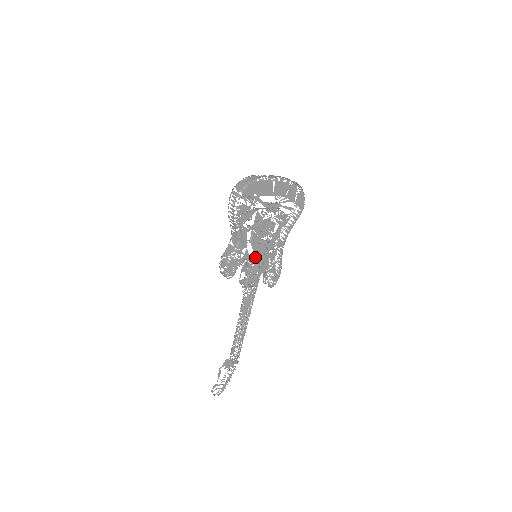
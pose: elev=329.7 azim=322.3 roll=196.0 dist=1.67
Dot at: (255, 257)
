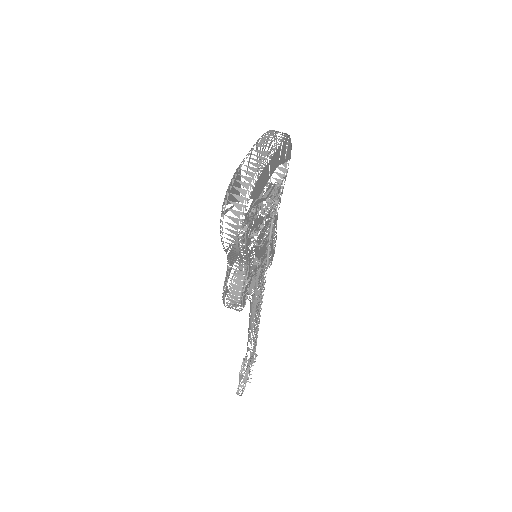
Dot at: (259, 261)
